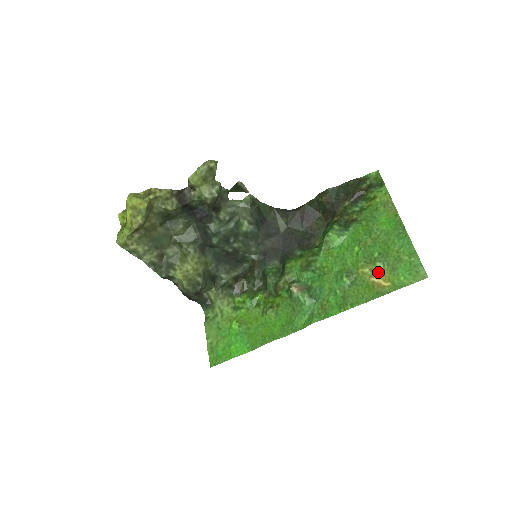
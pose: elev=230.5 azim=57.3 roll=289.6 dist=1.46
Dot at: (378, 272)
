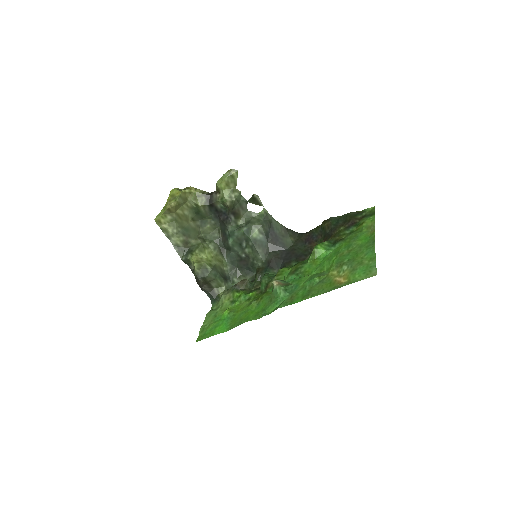
Dot at: (342, 273)
